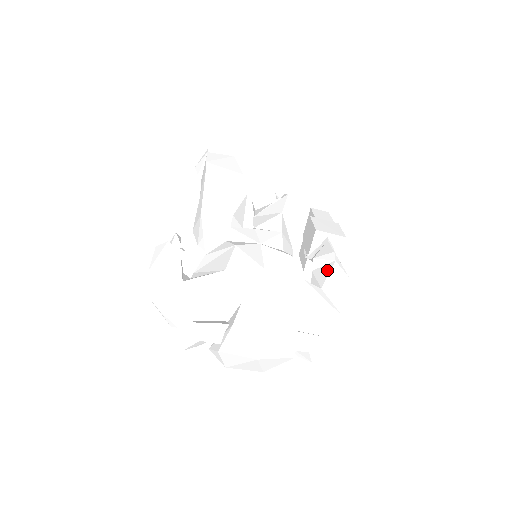
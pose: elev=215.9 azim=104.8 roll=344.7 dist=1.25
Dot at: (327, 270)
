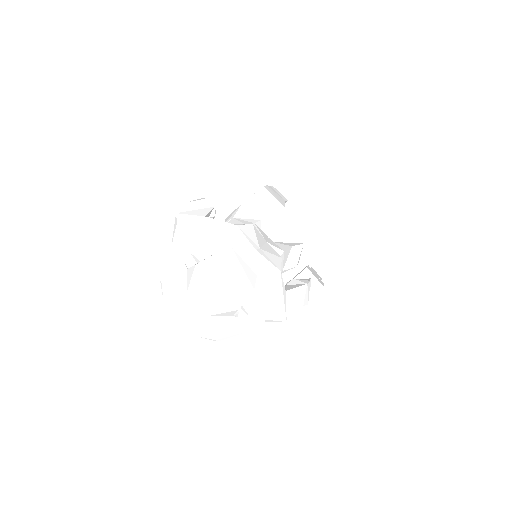
Dot at: (298, 285)
